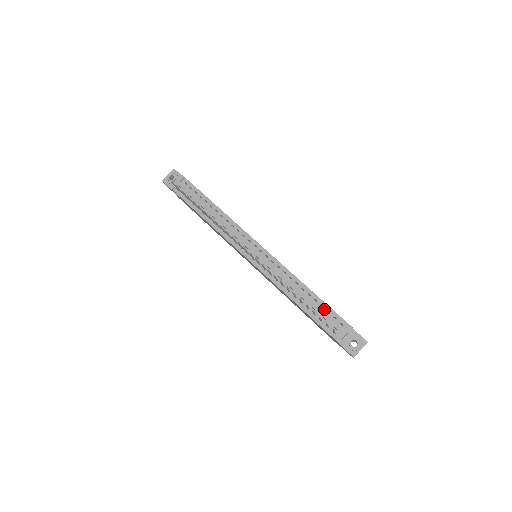
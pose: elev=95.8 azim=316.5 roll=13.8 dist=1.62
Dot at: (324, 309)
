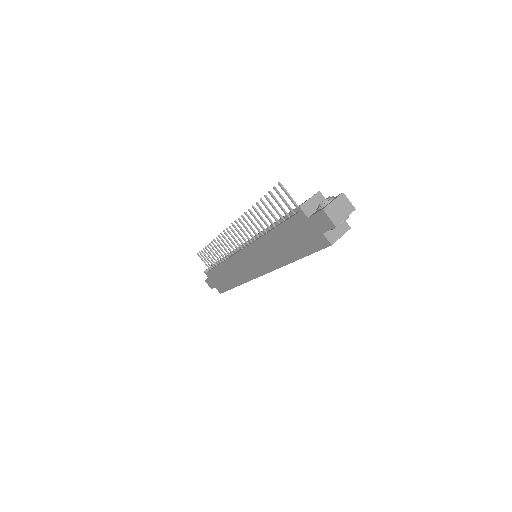
Dot at: occluded
